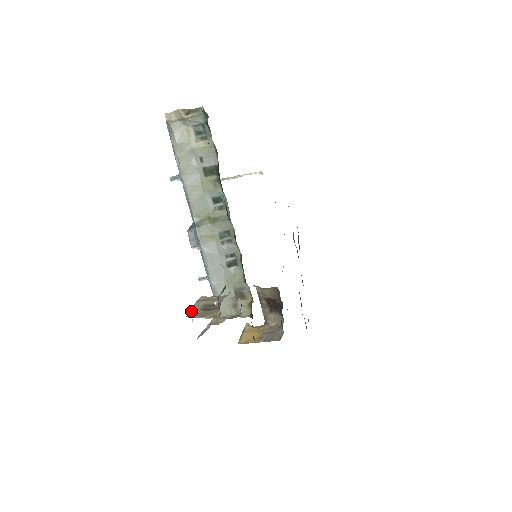
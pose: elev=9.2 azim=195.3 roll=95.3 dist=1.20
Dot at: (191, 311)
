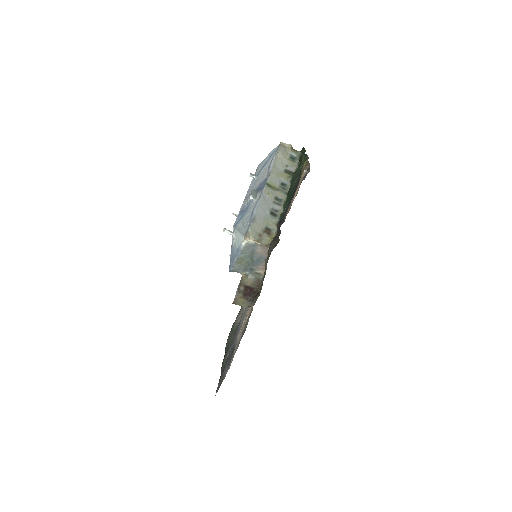
Dot at: occluded
